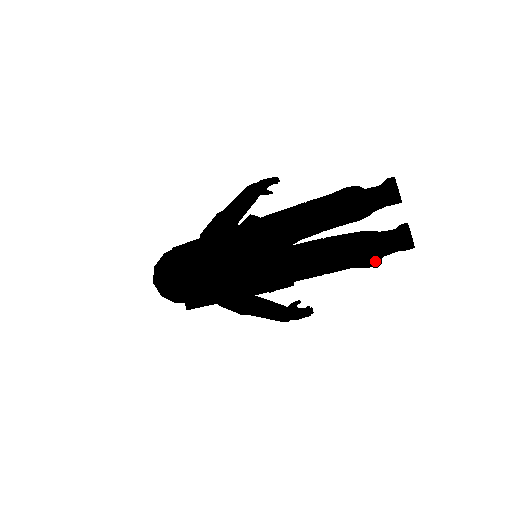
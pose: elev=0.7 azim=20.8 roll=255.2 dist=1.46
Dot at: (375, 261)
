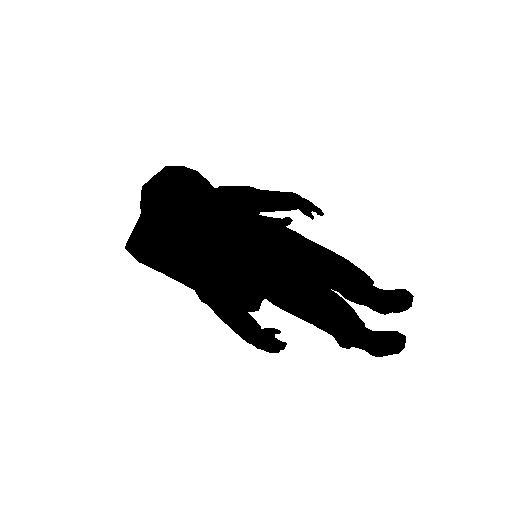
Dot at: (350, 345)
